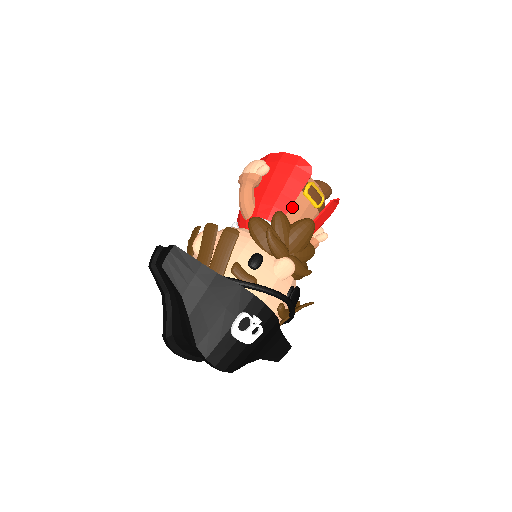
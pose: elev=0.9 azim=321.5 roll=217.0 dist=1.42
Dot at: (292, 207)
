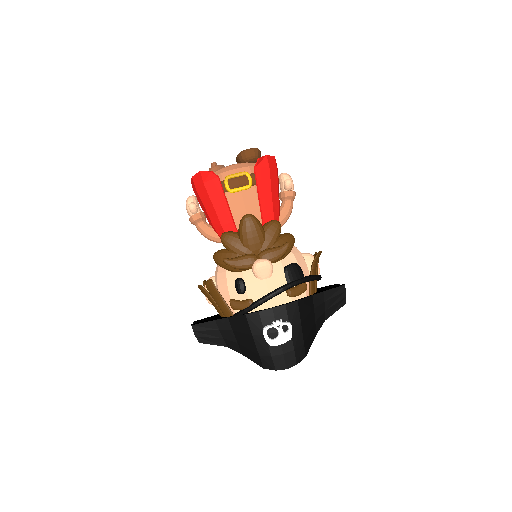
Dot at: (233, 211)
